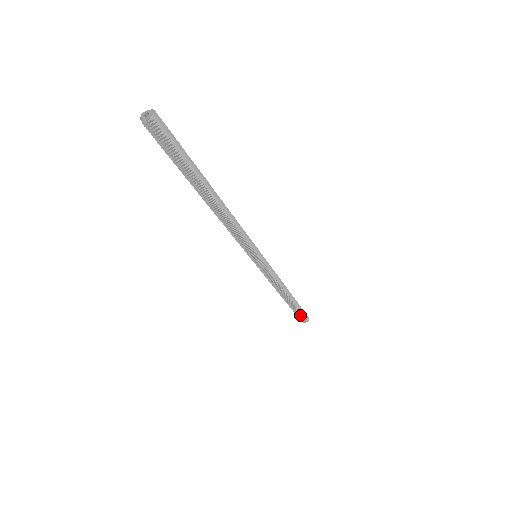
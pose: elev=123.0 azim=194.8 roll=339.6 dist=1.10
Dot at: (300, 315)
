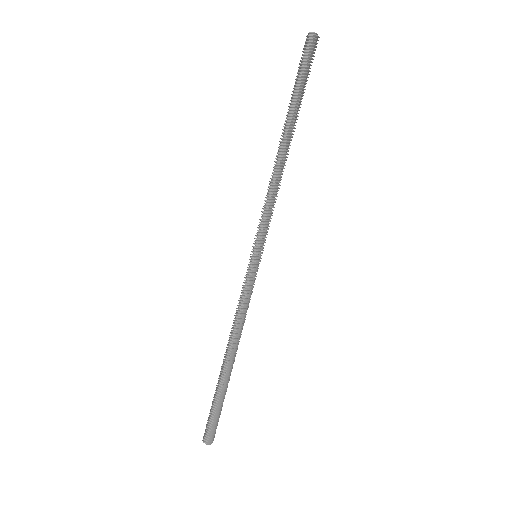
Dot at: (212, 417)
